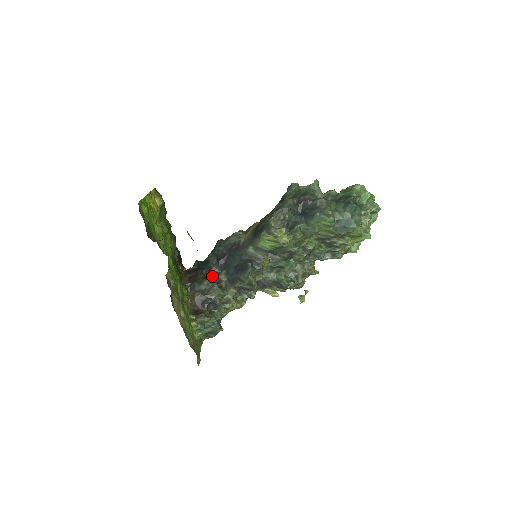
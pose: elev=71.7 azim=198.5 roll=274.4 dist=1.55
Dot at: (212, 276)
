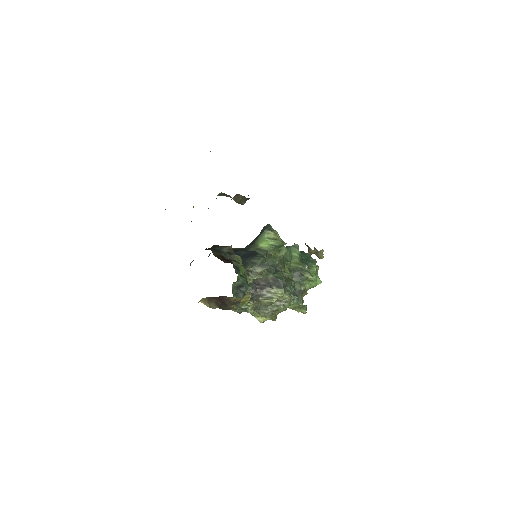
Dot at: occluded
